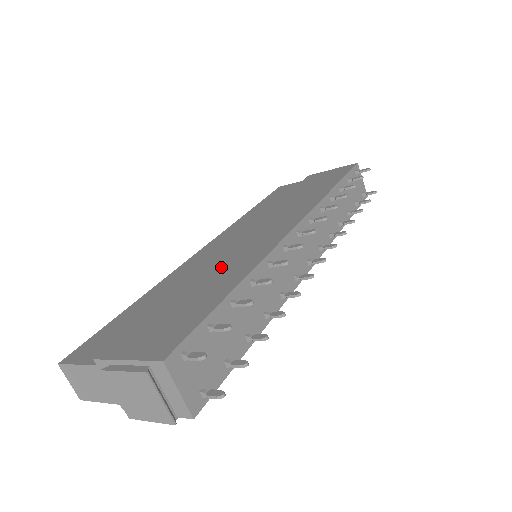
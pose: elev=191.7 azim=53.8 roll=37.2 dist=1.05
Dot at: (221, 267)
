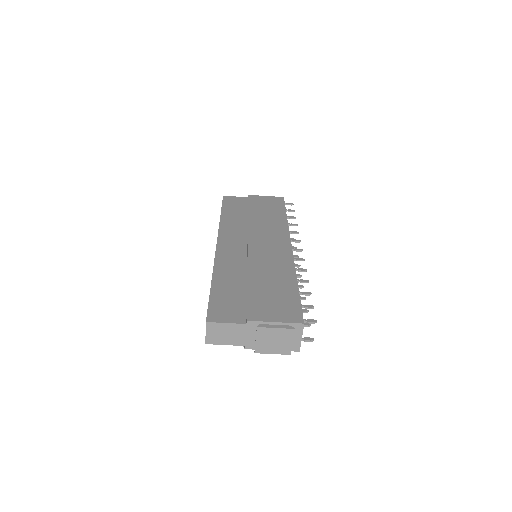
Dot at: (267, 267)
